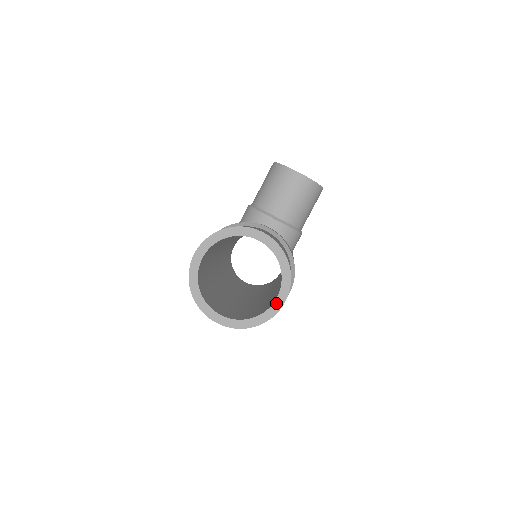
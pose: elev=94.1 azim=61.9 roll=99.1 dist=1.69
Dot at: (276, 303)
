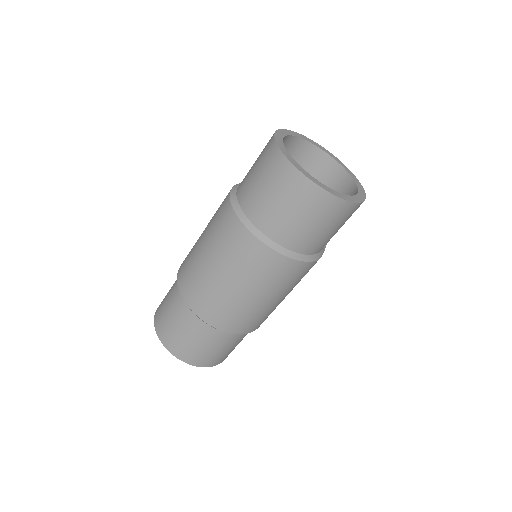
Dot at: (354, 197)
